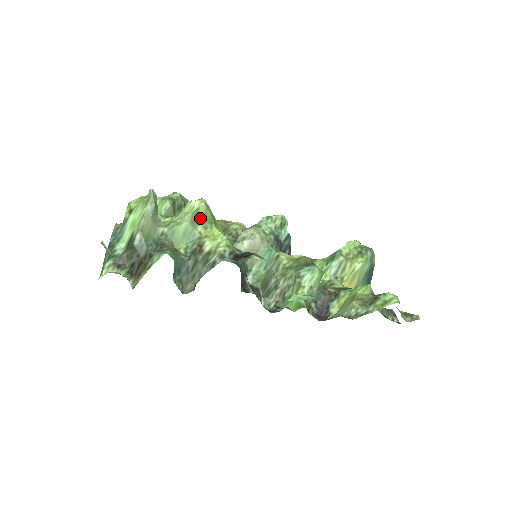
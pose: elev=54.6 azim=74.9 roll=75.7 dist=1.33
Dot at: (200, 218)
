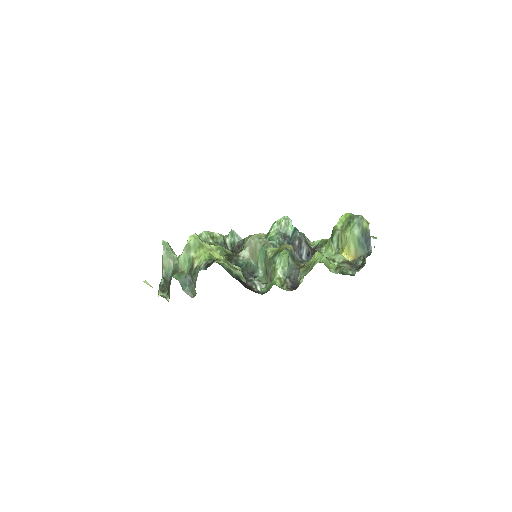
Dot at: (191, 247)
